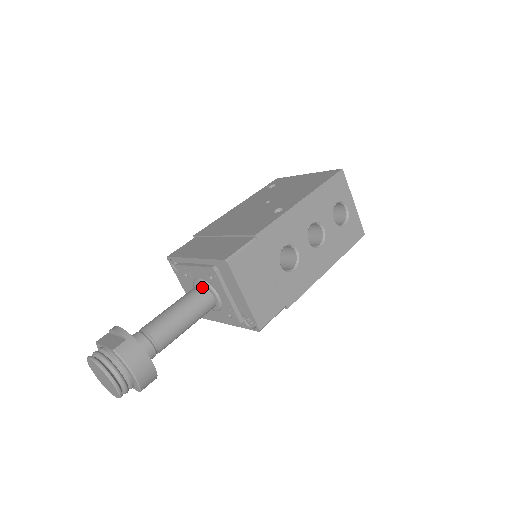
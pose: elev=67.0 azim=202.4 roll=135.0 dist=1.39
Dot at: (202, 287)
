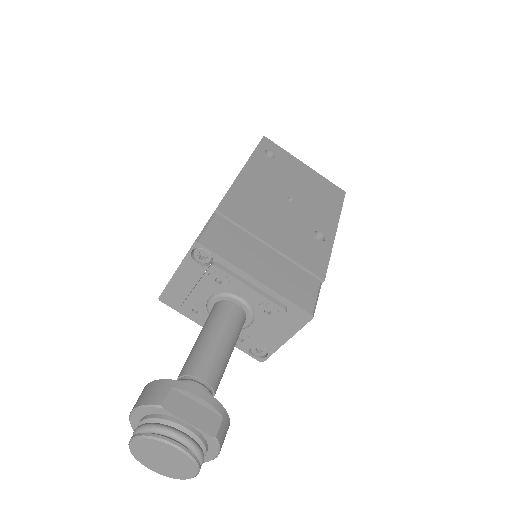
Dot at: (242, 311)
